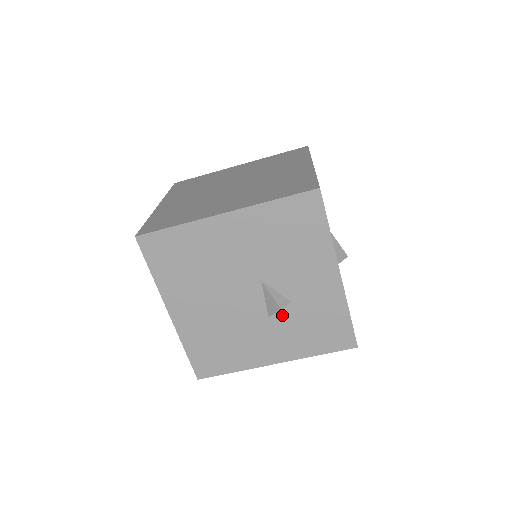
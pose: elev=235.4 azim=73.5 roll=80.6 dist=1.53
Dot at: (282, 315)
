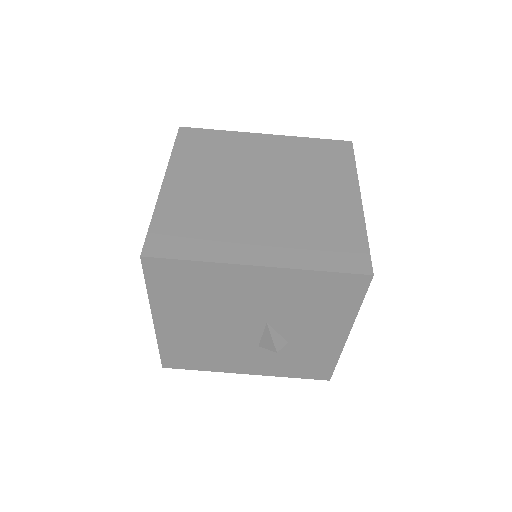
Dot at: occluded
